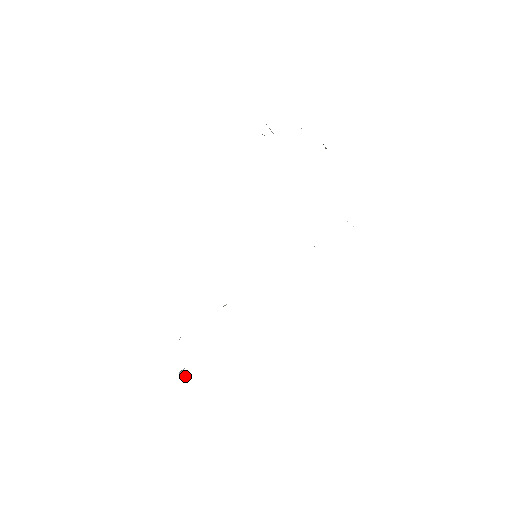
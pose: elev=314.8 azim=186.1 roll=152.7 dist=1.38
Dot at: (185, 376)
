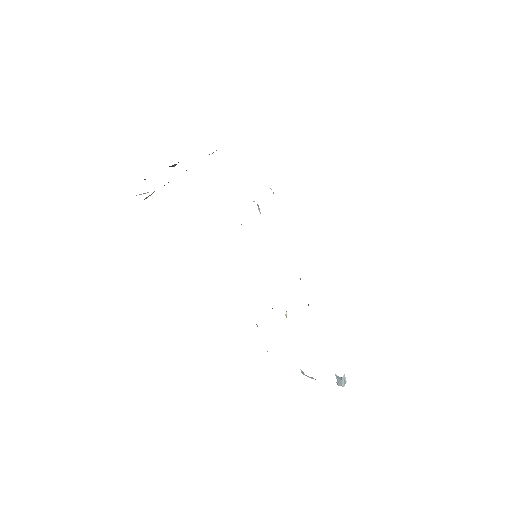
Dot at: (344, 379)
